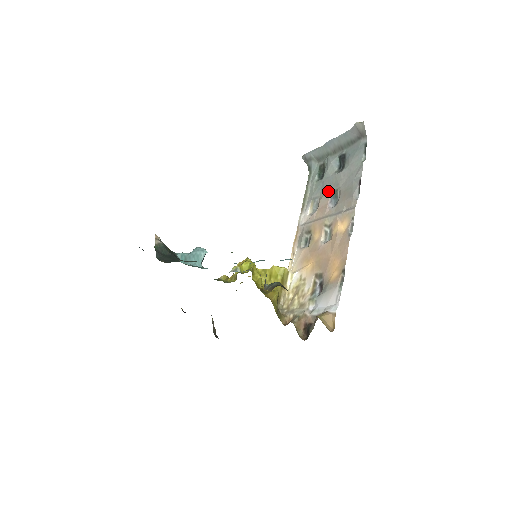
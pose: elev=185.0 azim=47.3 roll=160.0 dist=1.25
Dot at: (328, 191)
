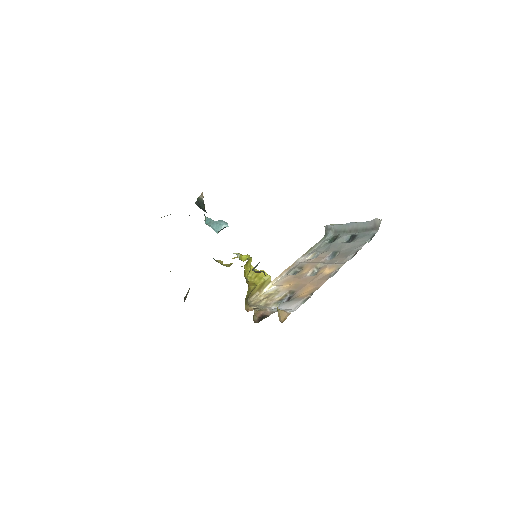
Dot at: (331, 250)
